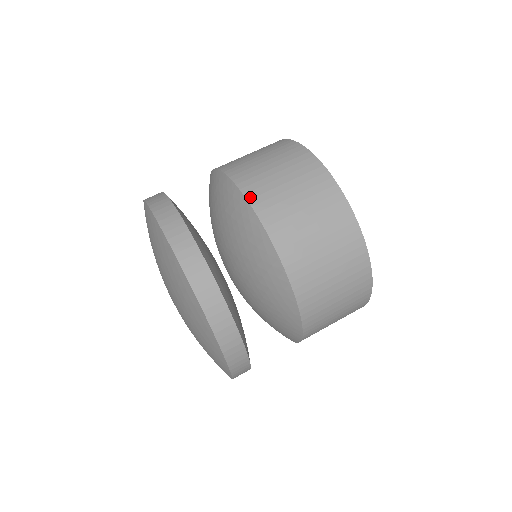
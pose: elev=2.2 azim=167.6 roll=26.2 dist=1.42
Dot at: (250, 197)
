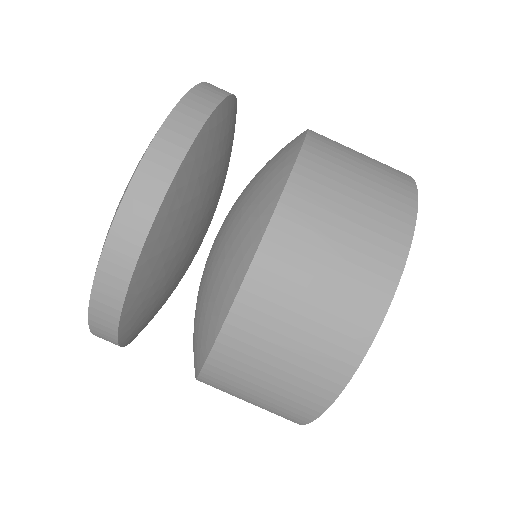
Dot at: occluded
